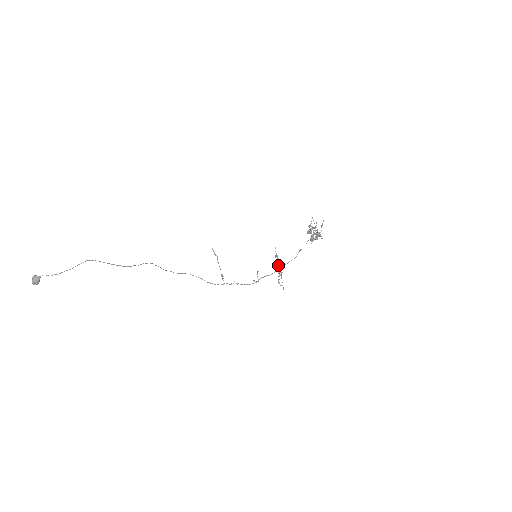
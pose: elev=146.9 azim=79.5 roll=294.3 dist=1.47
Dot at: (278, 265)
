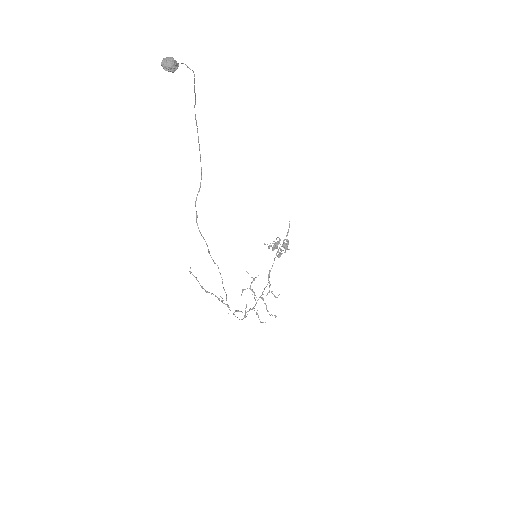
Dot at: (254, 297)
